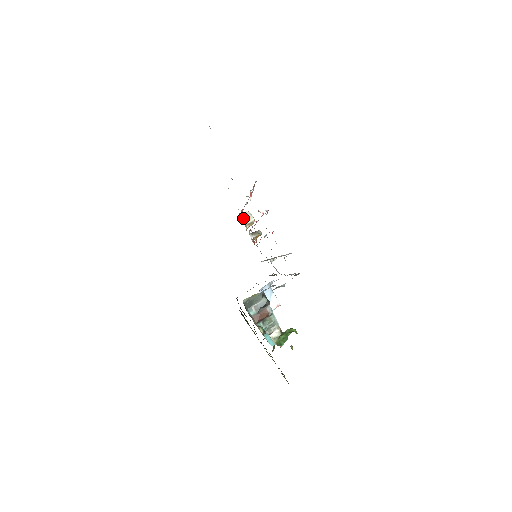
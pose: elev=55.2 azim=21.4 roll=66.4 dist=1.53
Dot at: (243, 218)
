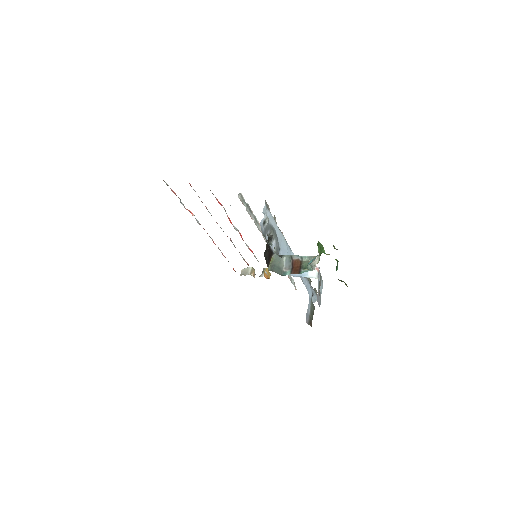
Dot at: (244, 275)
